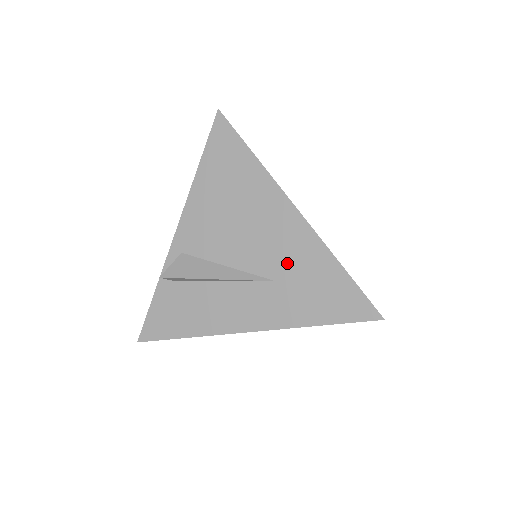
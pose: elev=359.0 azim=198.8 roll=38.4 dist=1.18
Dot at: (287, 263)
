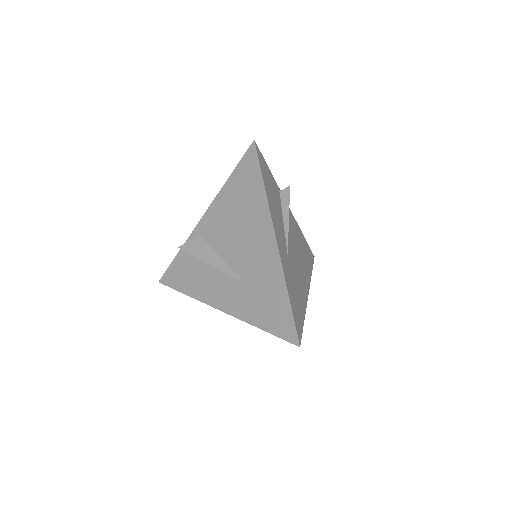
Dot at: (257, 275)
